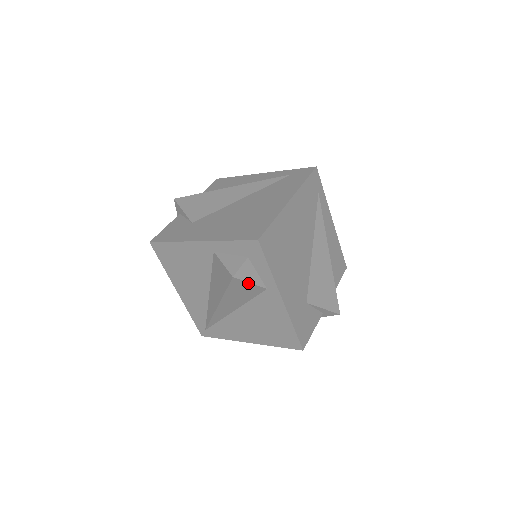
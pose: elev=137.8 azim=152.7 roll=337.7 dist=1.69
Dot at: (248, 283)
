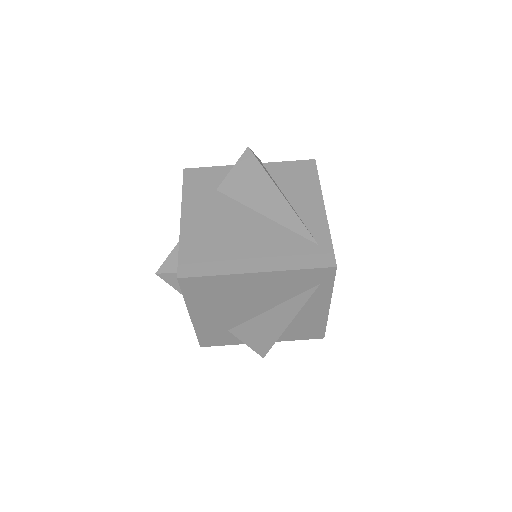
Dot at: (171, 285)
